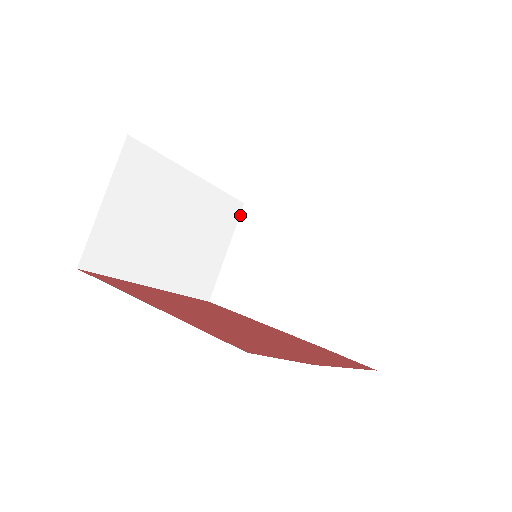
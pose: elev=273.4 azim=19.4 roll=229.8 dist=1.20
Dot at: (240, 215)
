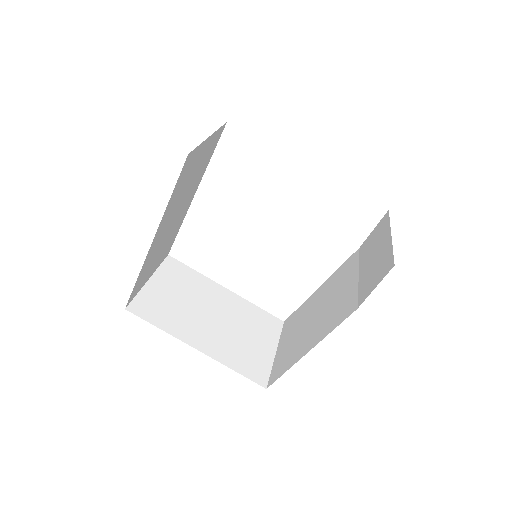
Dot at: (282, 328)
